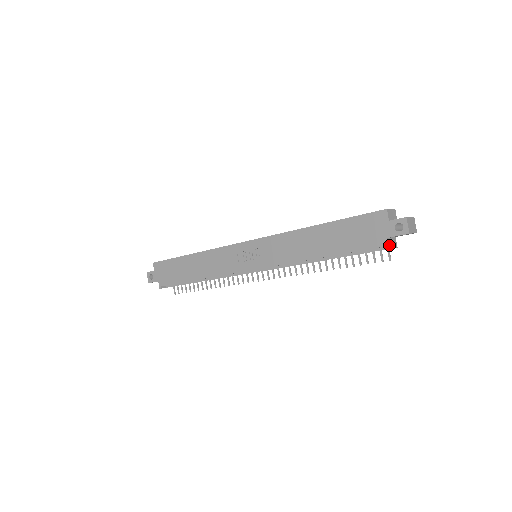
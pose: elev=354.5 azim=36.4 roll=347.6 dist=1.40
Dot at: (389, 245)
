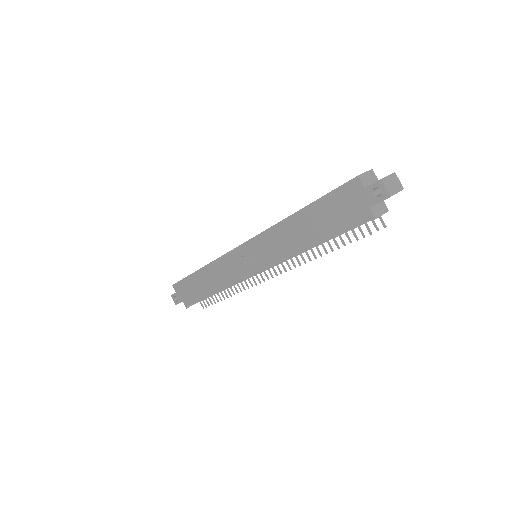
Dot at: (374, 214)
